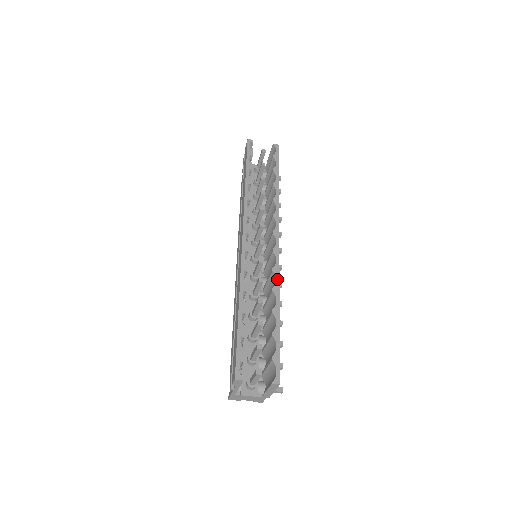
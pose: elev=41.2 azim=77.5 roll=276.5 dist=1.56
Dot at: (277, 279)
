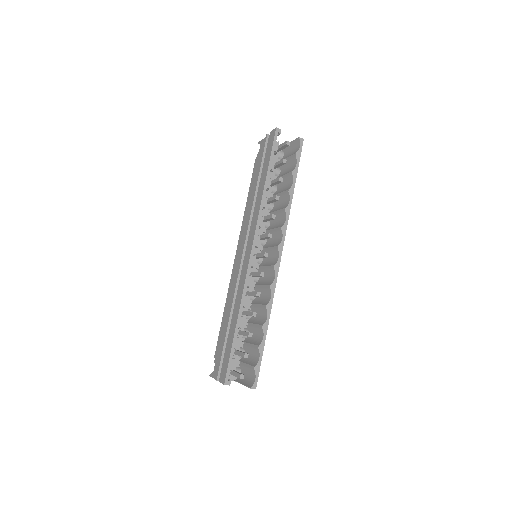
Dot at: (272, 296)
